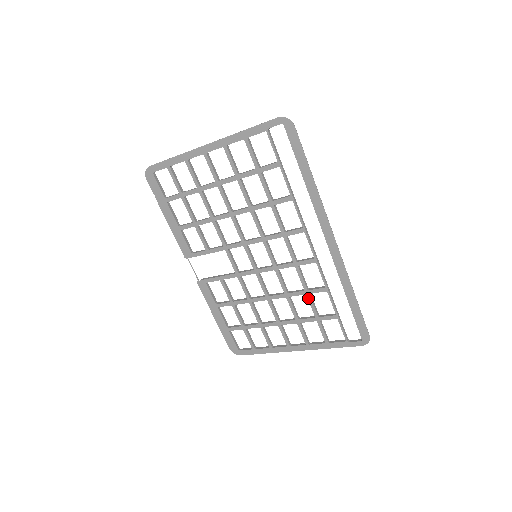
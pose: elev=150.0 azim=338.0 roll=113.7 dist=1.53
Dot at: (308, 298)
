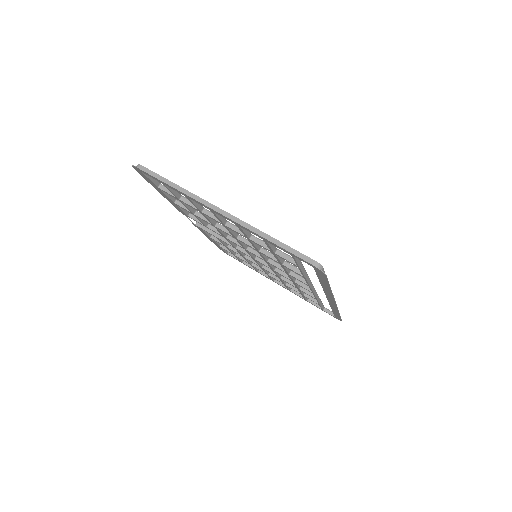
Dot at: (298, 290)
